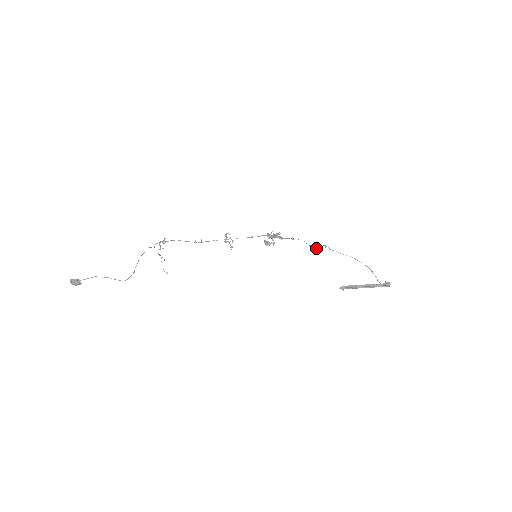
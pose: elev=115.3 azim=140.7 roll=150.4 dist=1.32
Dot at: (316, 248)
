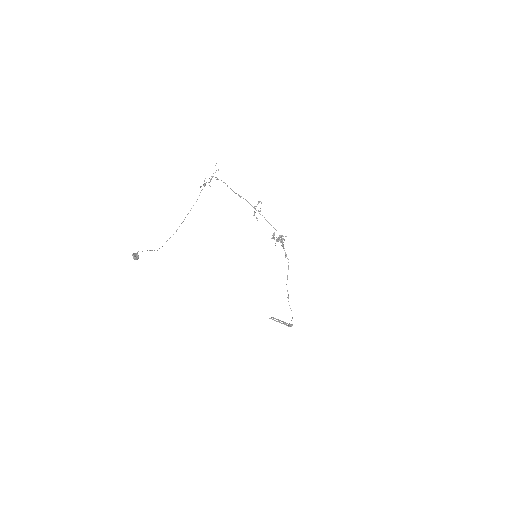
Dot at: occluded
